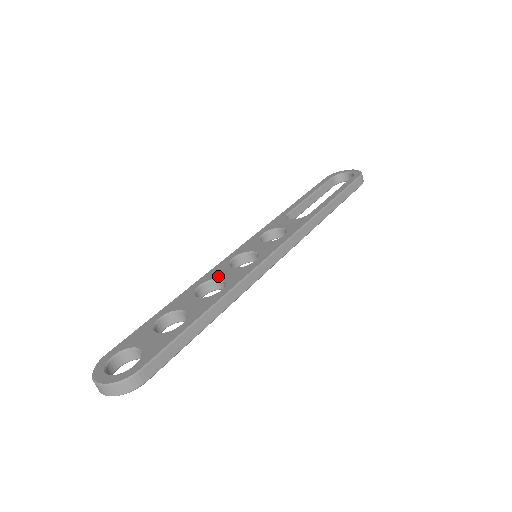
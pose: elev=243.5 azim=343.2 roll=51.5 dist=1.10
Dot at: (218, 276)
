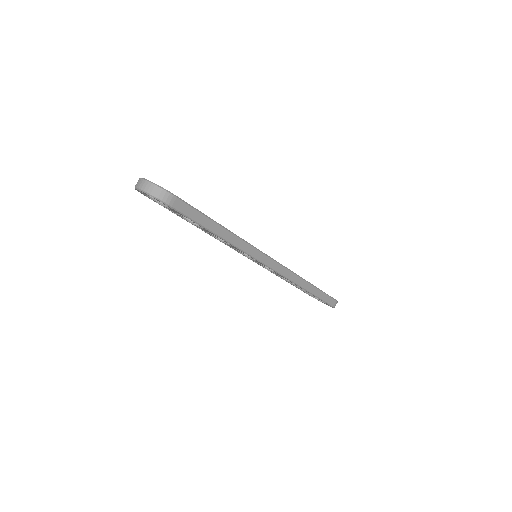
Dot at: occluded
